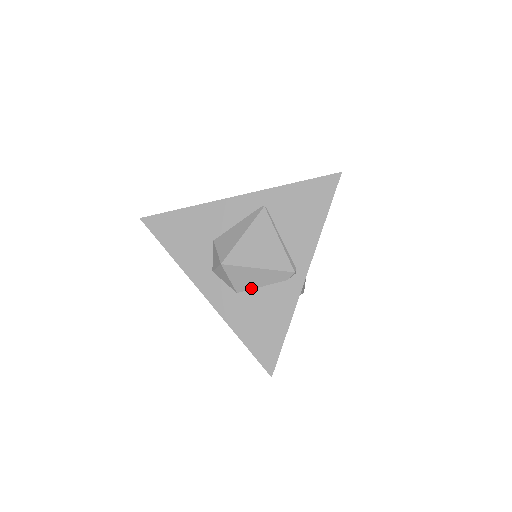
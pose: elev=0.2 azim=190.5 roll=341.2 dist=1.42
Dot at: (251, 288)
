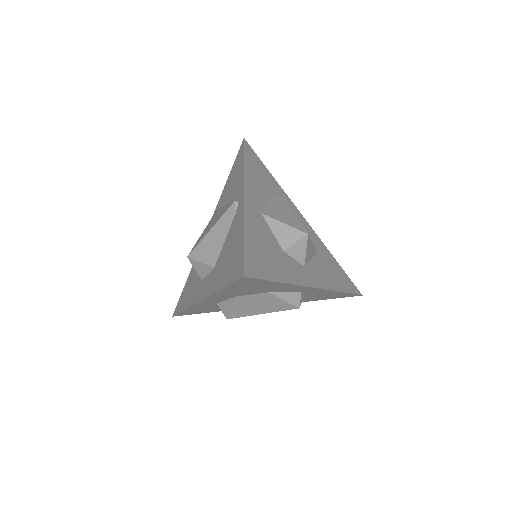
Dot at: (220, 251)
